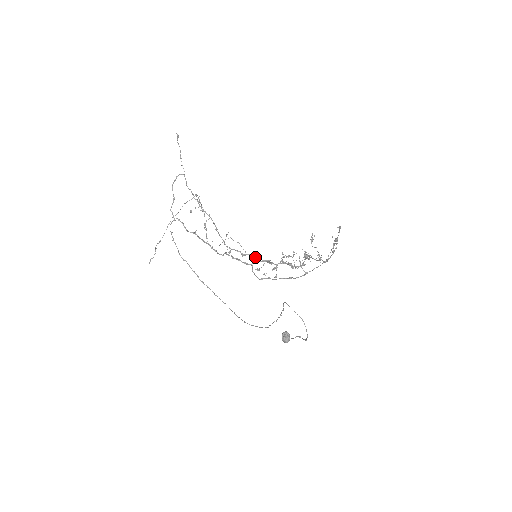
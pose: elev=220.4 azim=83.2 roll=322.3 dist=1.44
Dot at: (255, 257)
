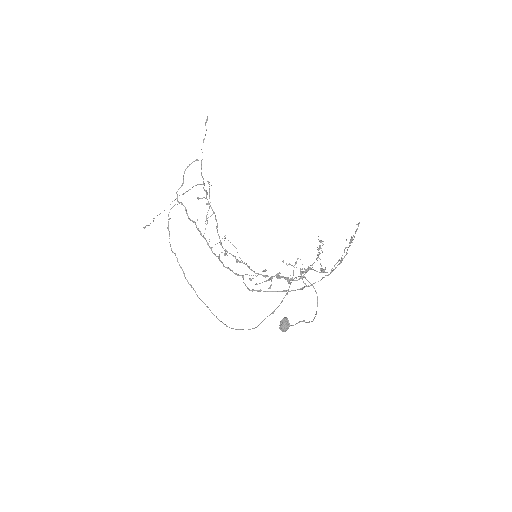
Dot at: (249, 267)
